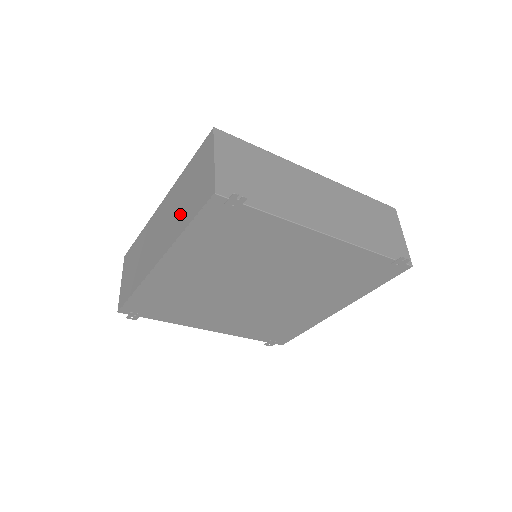
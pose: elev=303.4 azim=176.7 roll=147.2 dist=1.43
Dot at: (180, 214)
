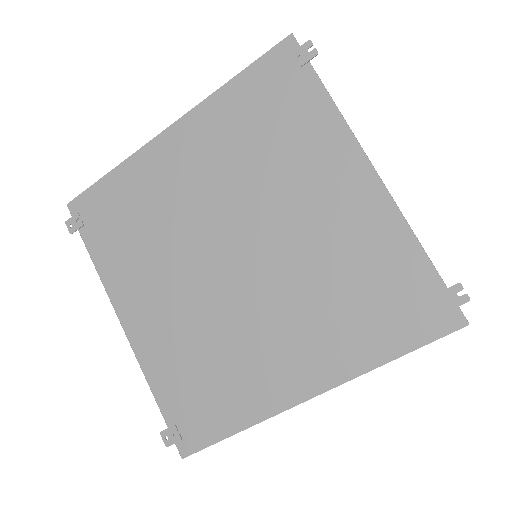
Dot at: occluded
